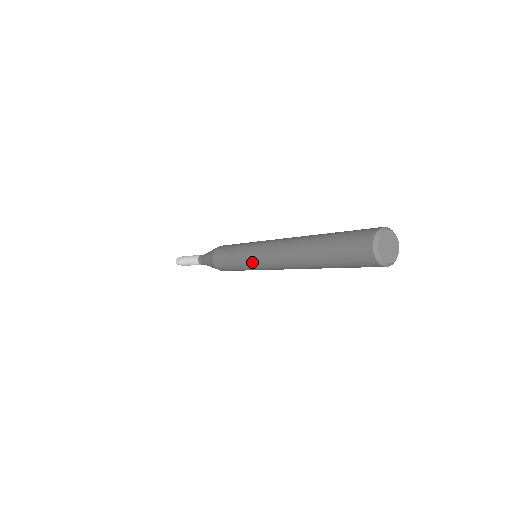
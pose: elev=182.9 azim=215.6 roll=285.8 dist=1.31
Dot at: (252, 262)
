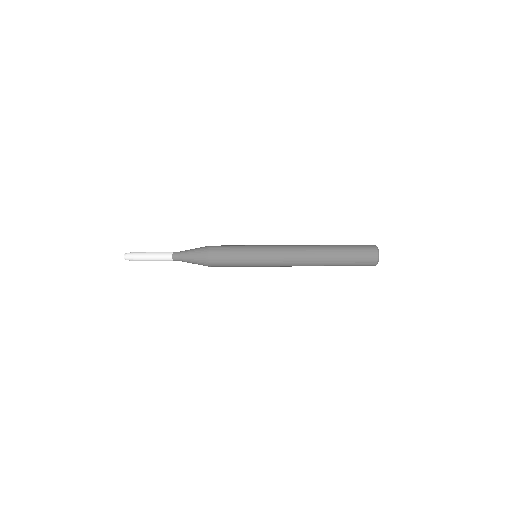
Dot at: (264, 251)
